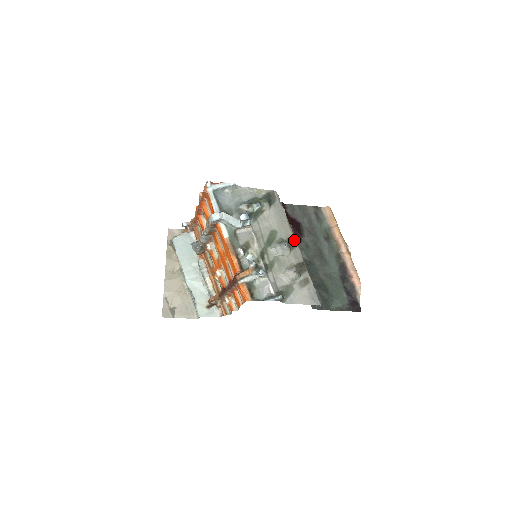
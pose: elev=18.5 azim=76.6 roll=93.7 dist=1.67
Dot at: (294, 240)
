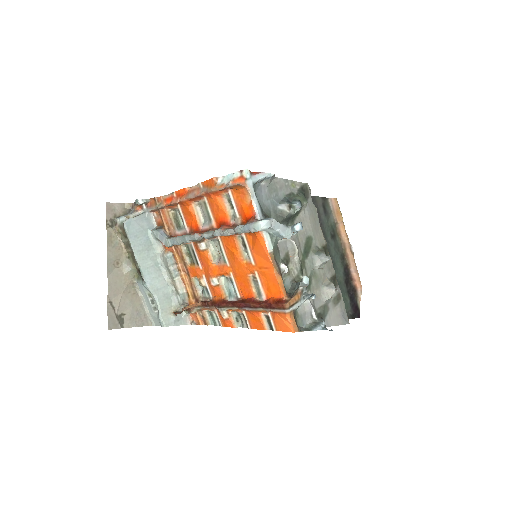
Dot at: occluded
